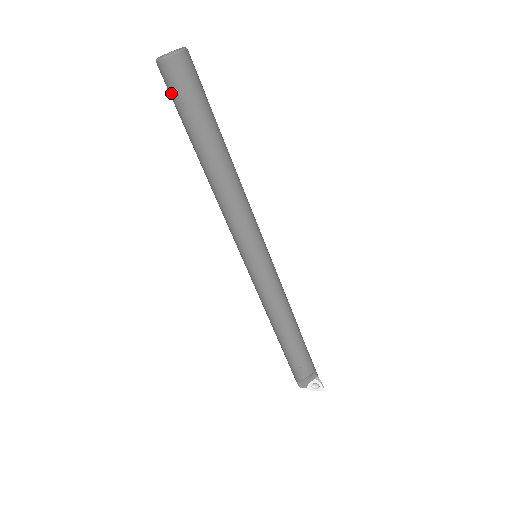
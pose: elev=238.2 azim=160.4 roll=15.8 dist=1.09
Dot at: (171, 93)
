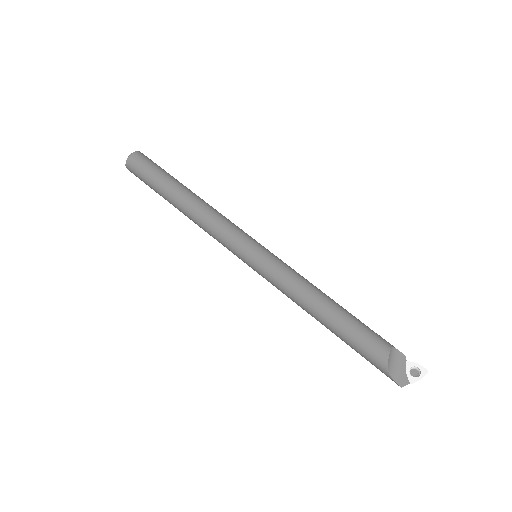
Dot at: (140, 173)
